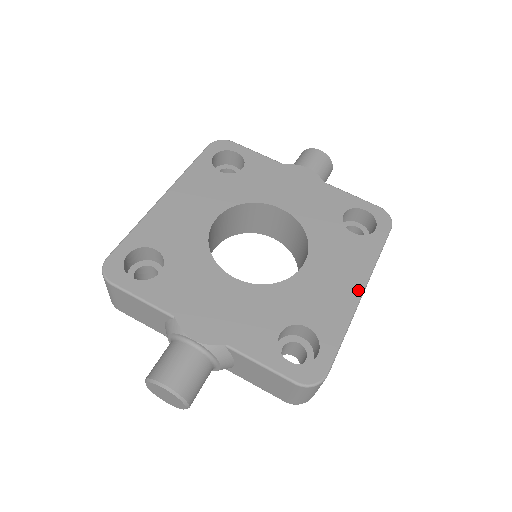
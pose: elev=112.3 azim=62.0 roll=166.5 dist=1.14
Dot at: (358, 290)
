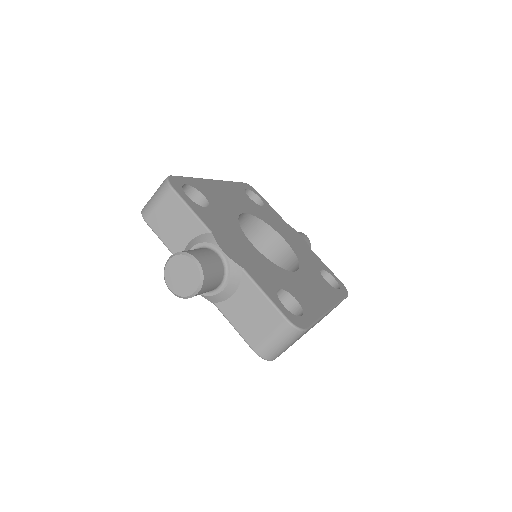
Dot at: (328, 306)
